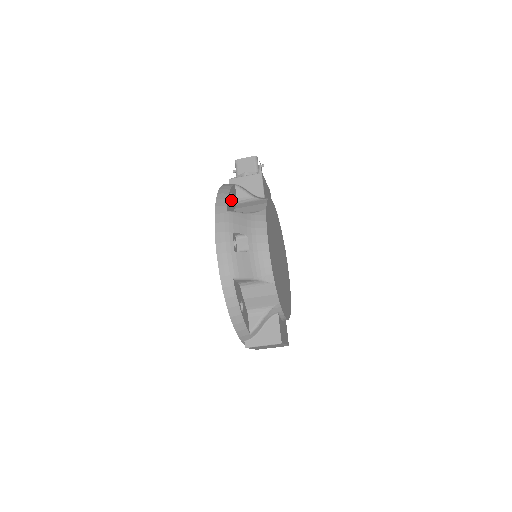
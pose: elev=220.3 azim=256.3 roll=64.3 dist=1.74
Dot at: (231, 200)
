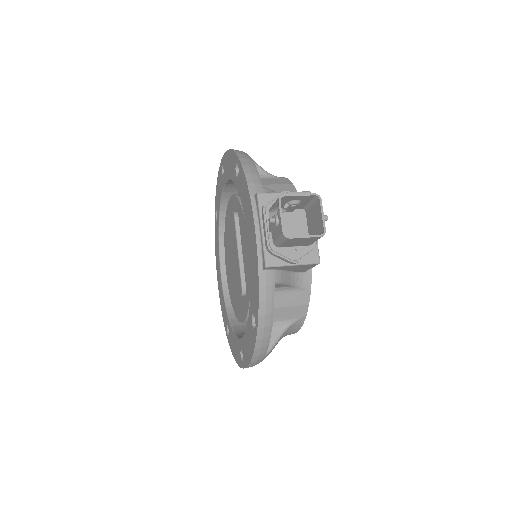
Dot at: occluded
